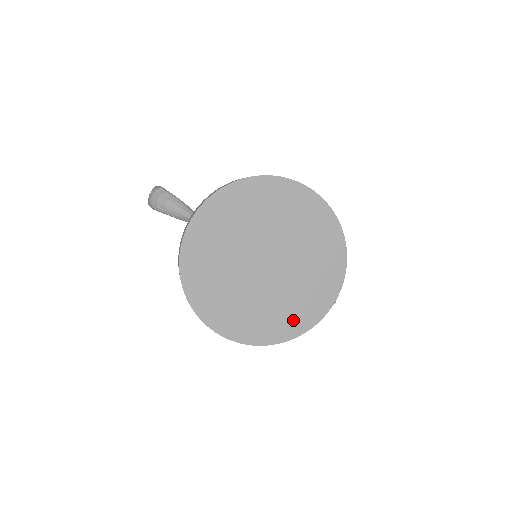
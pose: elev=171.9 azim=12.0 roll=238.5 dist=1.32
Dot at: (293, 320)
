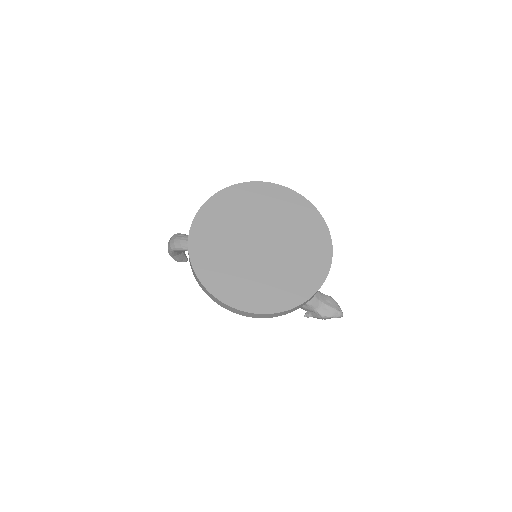
Dot at: (292, 290)
